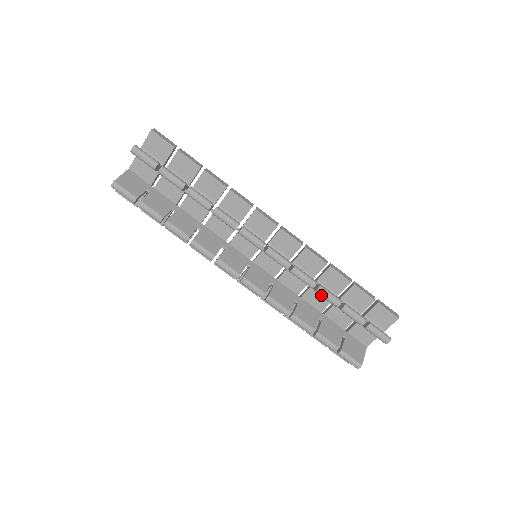
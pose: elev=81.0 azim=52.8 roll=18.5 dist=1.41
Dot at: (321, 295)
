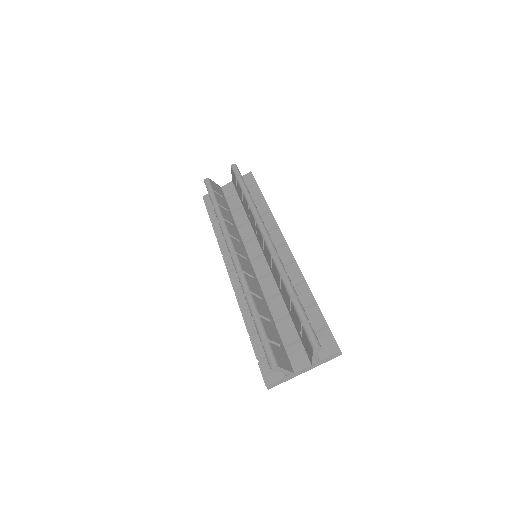
Dot at: (284, 283)
